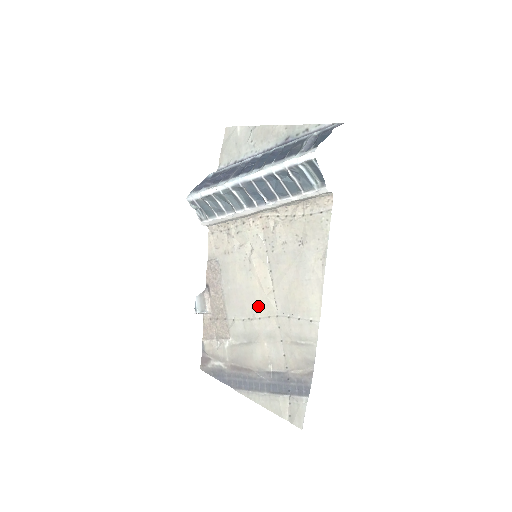
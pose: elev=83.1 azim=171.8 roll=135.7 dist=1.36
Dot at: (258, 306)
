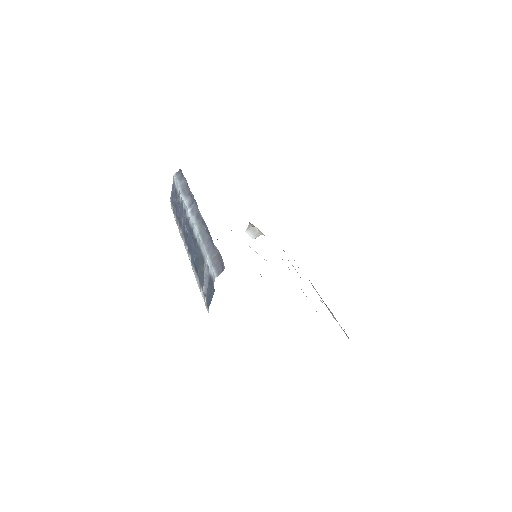
Dot at: occluded
